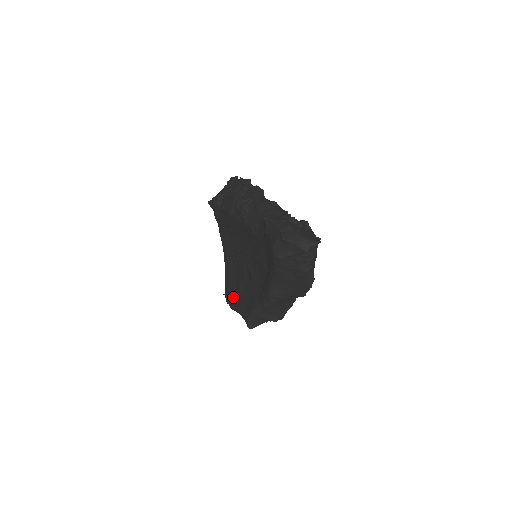
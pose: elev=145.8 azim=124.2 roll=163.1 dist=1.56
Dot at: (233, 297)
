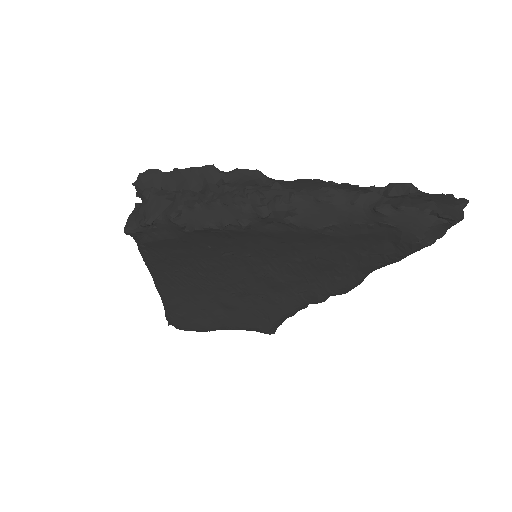
Dot at: (207, 319)
